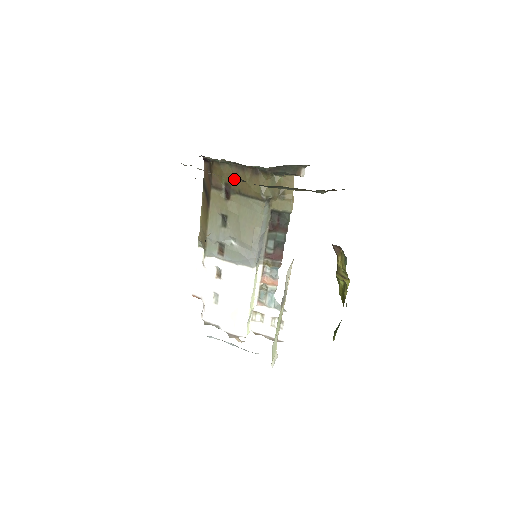
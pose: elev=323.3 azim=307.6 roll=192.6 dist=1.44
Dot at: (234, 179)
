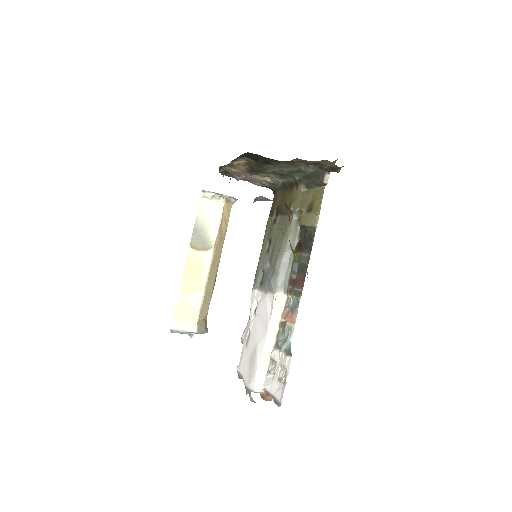
Dot at: (281, 201)
